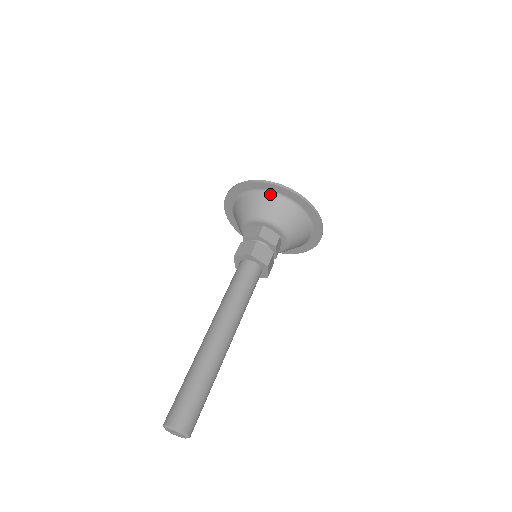
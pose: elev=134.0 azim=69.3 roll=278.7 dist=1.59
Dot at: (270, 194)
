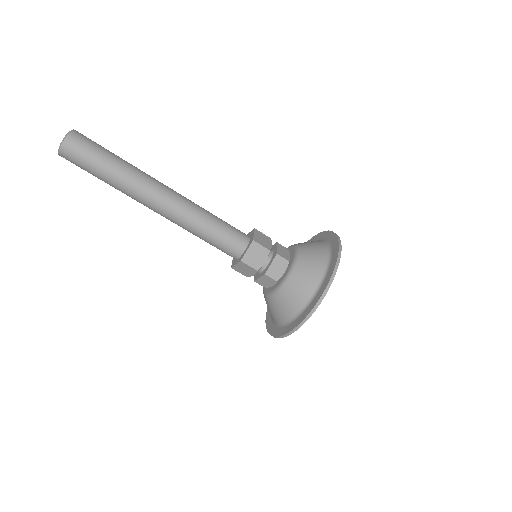
Dot at: (321, 241)
